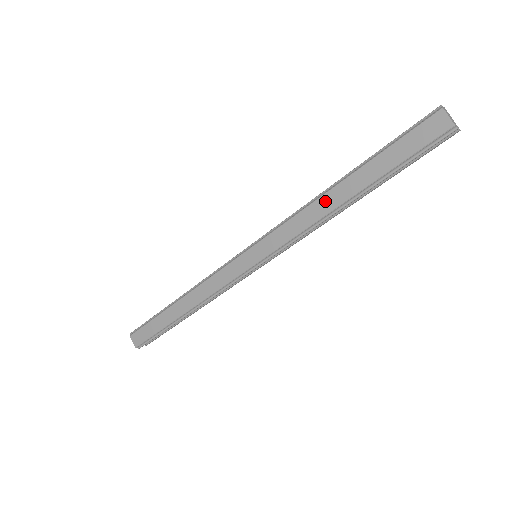
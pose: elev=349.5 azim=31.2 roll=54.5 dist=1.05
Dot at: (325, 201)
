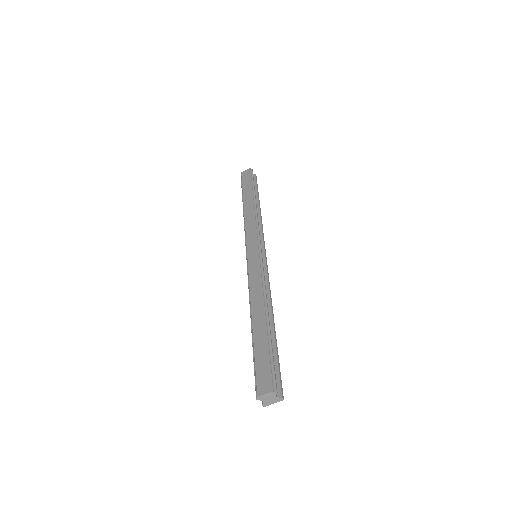
Dot at: (247, 210)
